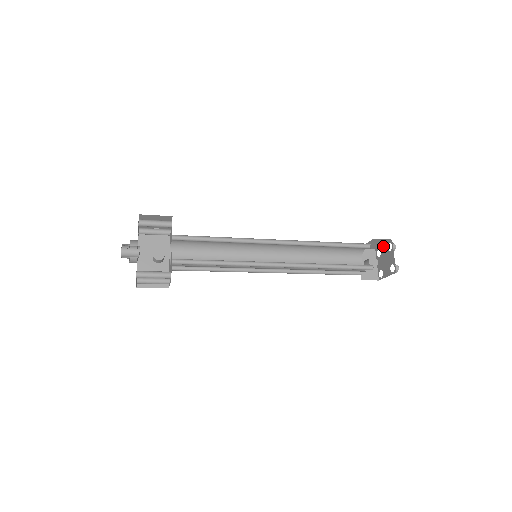
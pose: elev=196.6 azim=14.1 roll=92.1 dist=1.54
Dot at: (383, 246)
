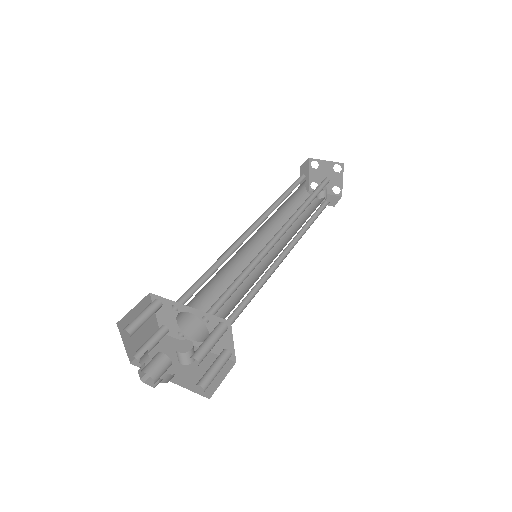
Dot at: (310, 175)
